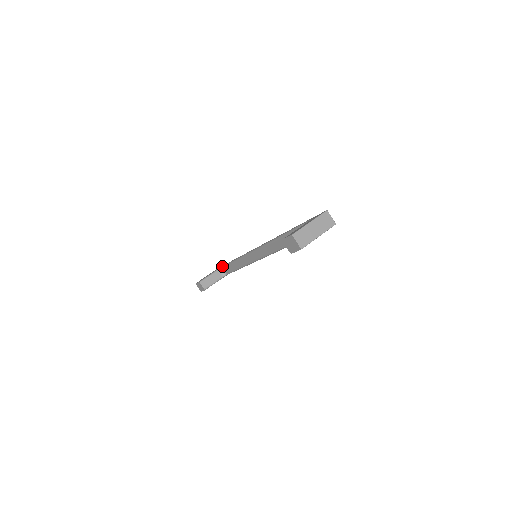
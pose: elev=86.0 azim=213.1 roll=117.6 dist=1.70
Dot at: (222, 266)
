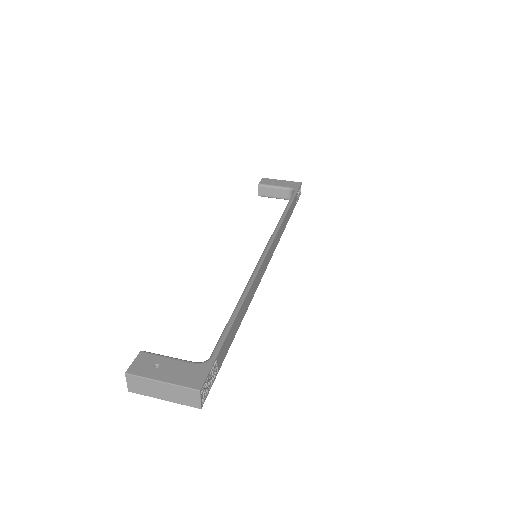
Dot at: (294, 190)
